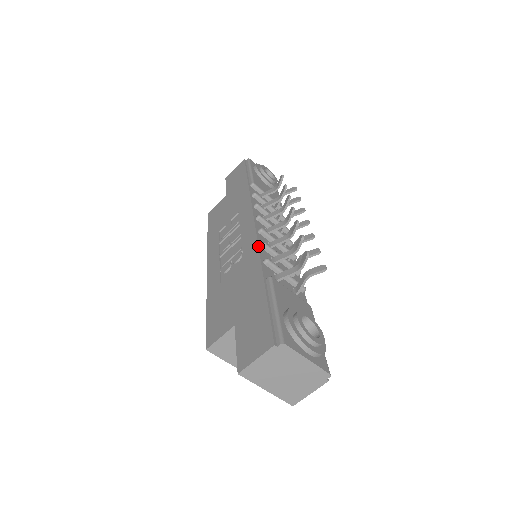
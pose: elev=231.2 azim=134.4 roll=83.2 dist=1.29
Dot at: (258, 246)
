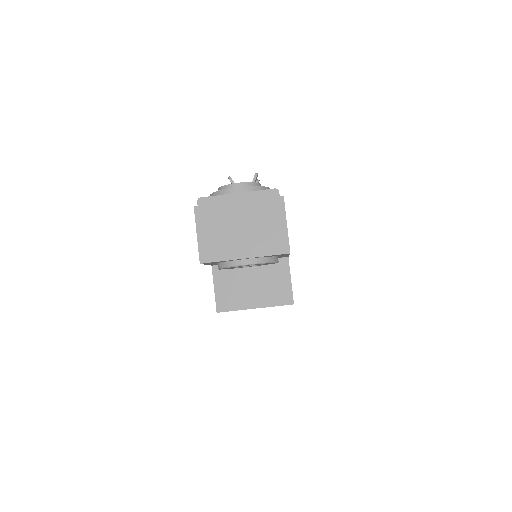
Dot at: occluded
